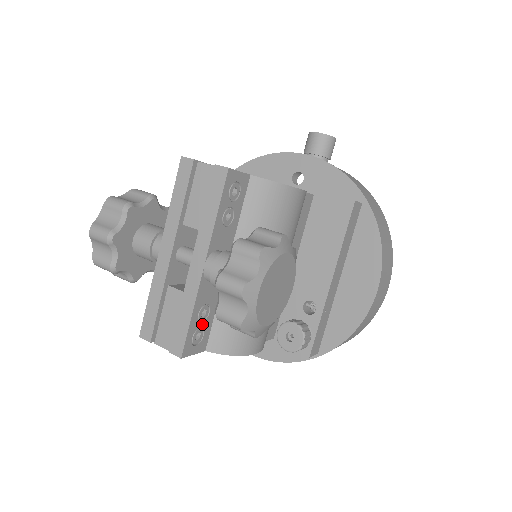
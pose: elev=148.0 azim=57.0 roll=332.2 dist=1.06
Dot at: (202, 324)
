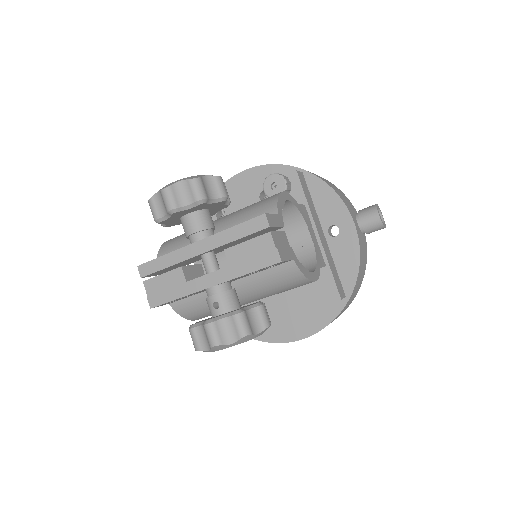
Dot at: occluded
